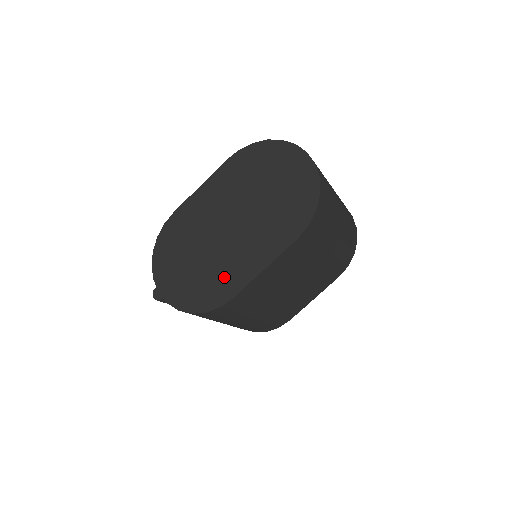
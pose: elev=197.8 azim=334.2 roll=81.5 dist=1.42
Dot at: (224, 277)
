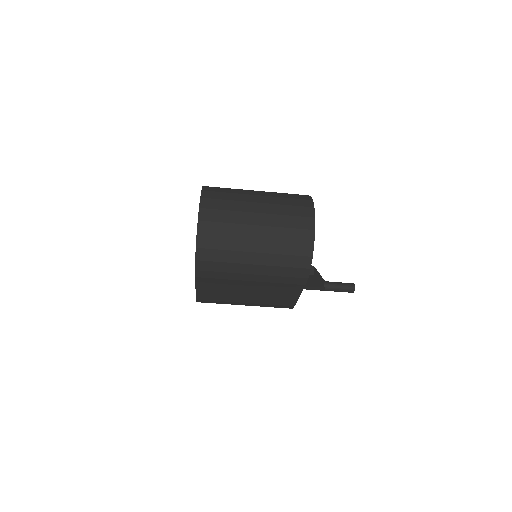
Dot at: occluded
